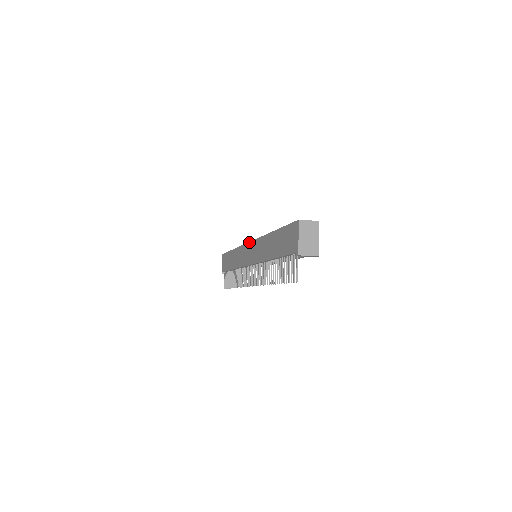
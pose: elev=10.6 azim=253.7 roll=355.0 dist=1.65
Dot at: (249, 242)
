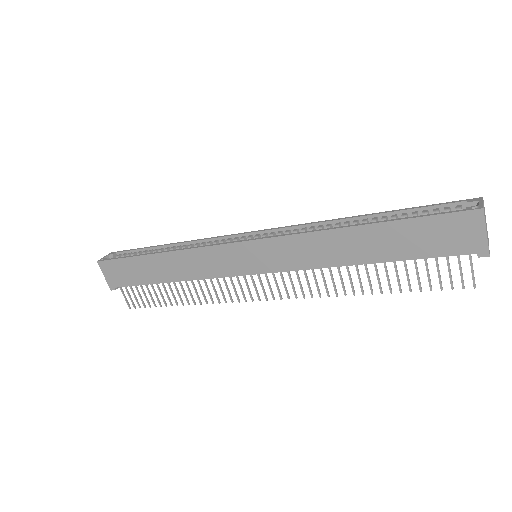
Dot at: (244, 242)
